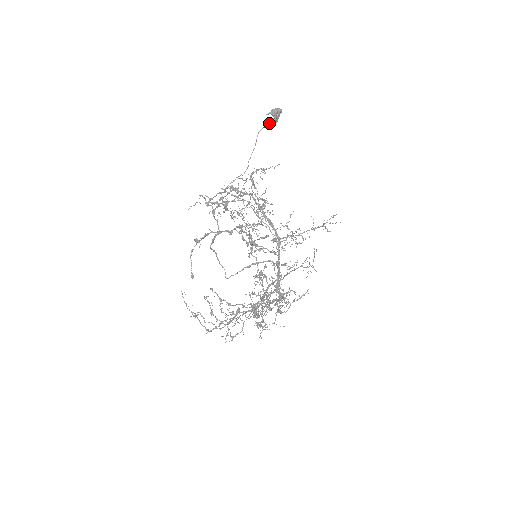
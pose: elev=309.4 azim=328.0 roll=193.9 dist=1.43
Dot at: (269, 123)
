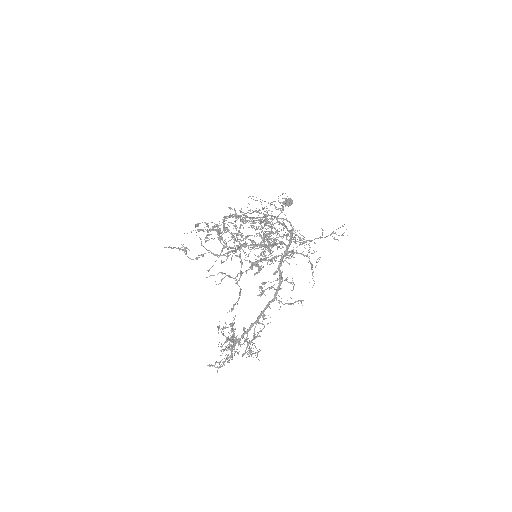
Dot at: (284, 201)
